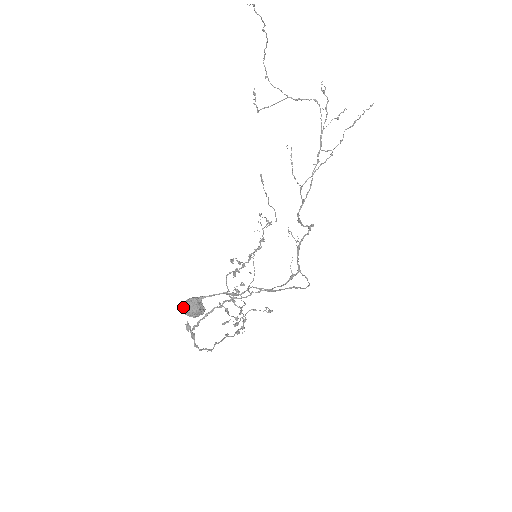
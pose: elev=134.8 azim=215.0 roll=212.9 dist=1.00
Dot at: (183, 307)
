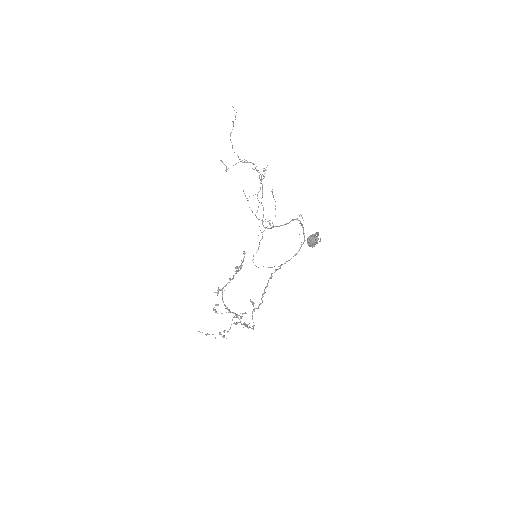
Dot at: (311, 239)
